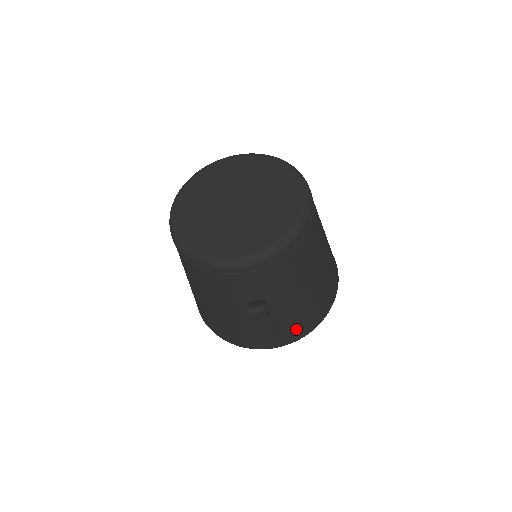
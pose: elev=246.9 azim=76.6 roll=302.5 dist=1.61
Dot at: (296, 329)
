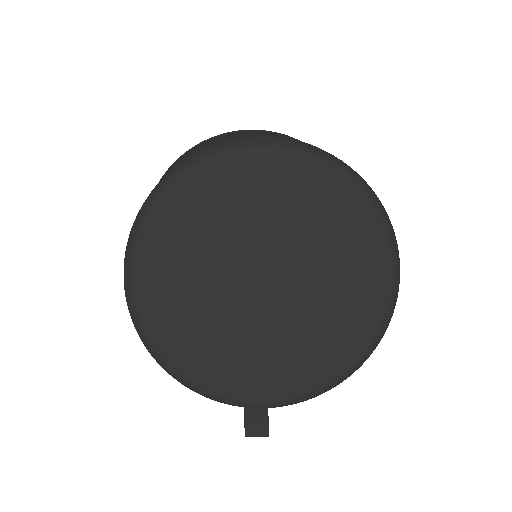
Dot at: occluded
